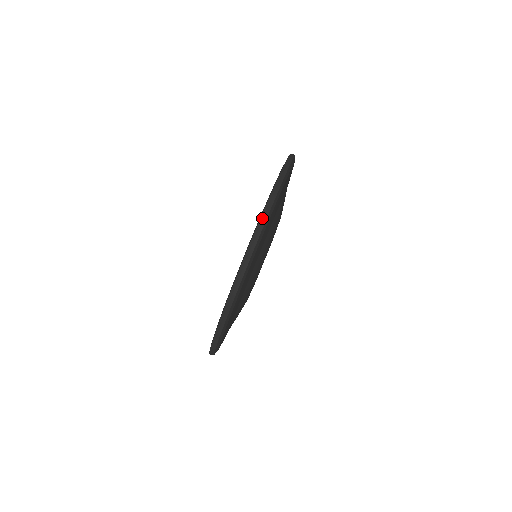
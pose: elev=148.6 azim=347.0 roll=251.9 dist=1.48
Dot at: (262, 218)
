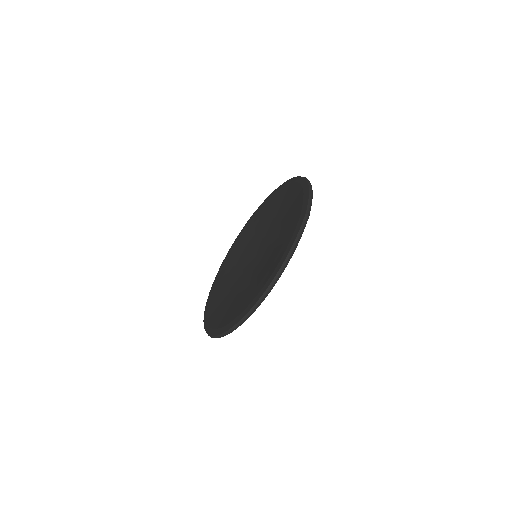
Dot at: (310, 185)
